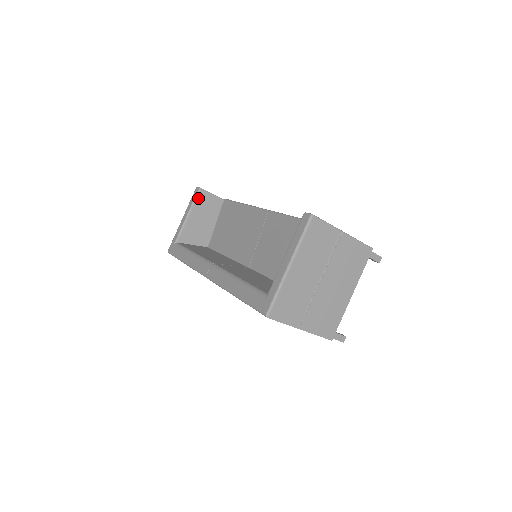
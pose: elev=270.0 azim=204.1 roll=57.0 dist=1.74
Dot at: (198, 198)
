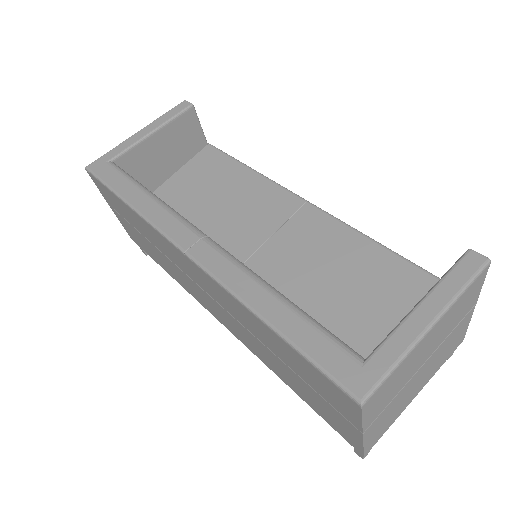
Dot at: (181, 117)
